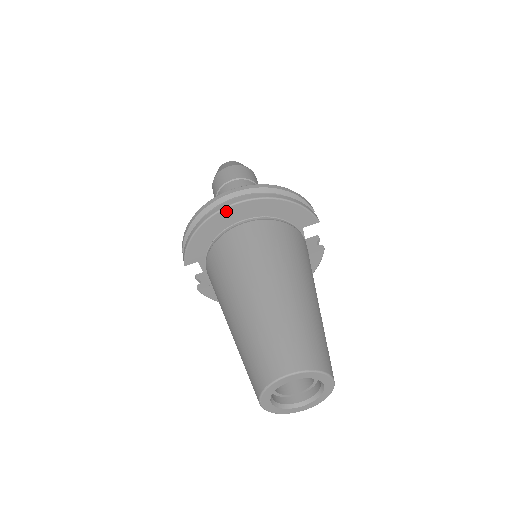
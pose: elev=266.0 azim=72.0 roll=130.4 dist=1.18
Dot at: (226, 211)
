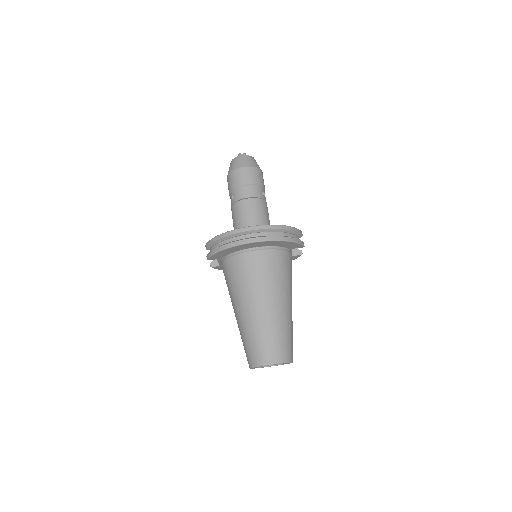
Dot at: (245, 245)
